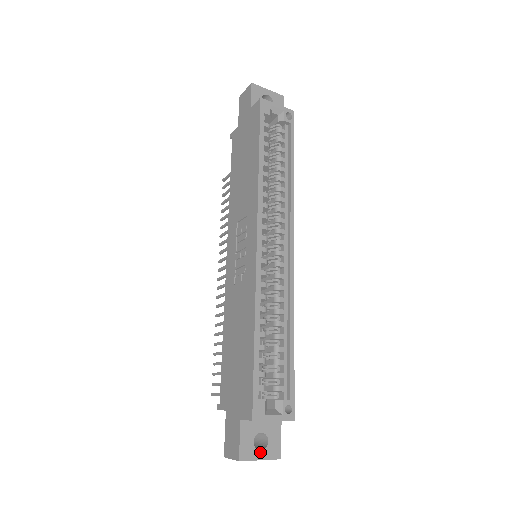
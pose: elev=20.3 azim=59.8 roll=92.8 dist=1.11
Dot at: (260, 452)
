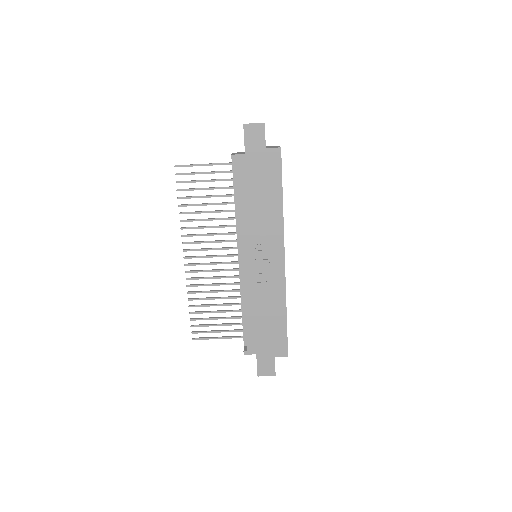
Dot at: occluded
